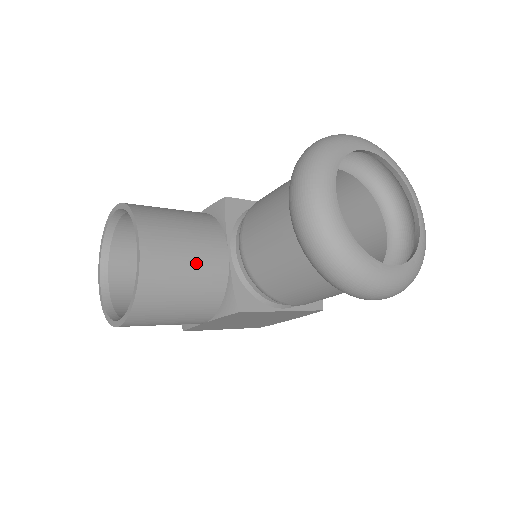
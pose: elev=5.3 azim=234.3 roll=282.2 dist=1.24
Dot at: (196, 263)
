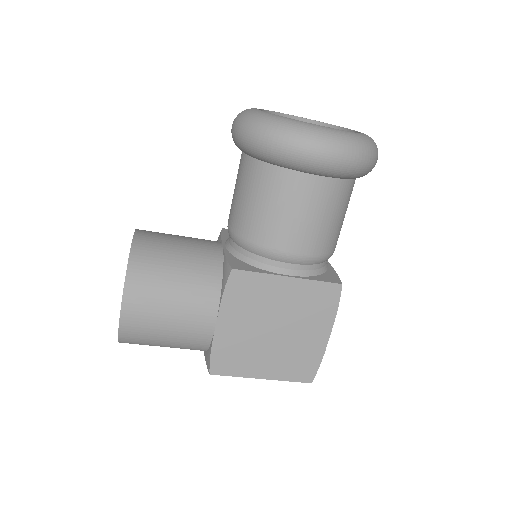
Dot at: (188, 246)
